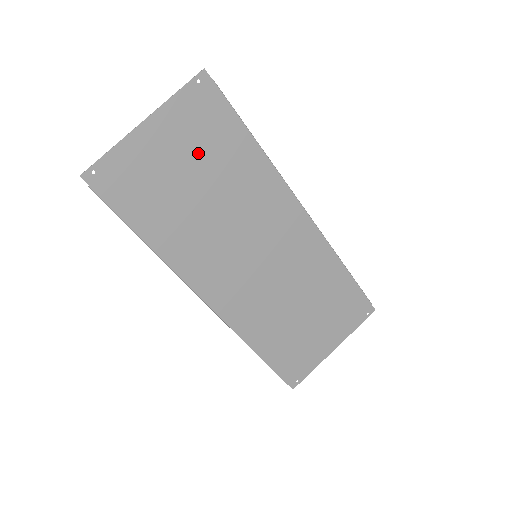
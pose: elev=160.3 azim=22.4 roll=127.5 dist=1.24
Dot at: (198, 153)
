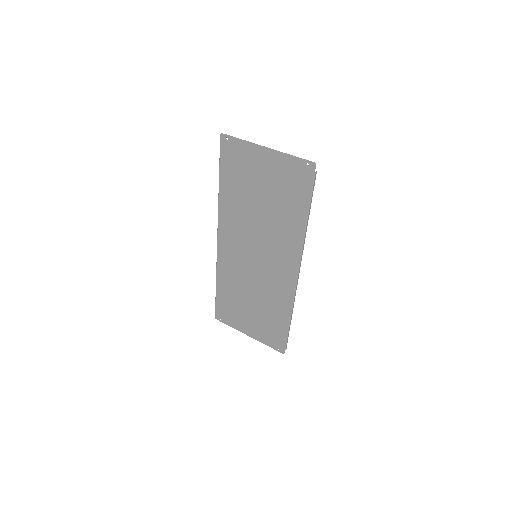
Dot at: (276, 188)
